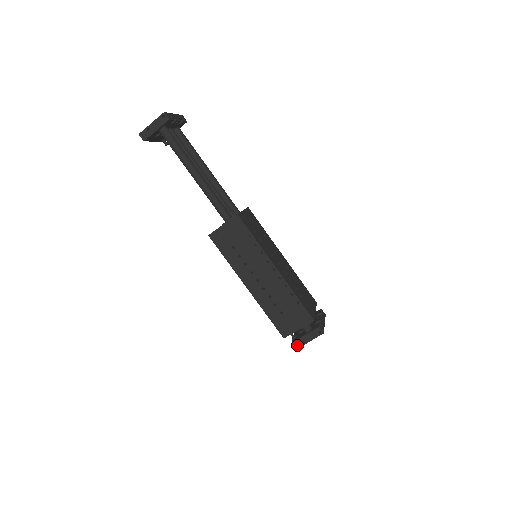
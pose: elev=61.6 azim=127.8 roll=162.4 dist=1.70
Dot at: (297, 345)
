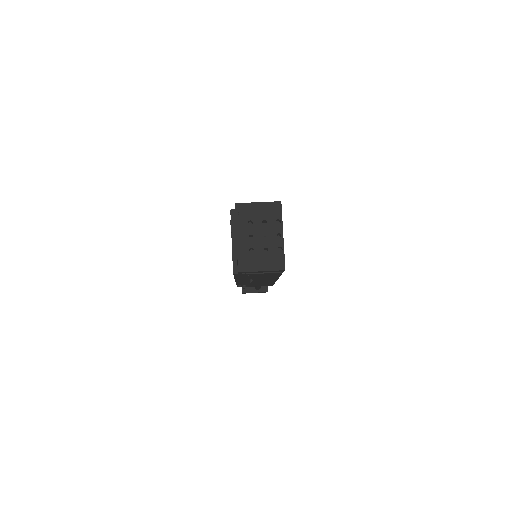
Dot at: (240, 204)
